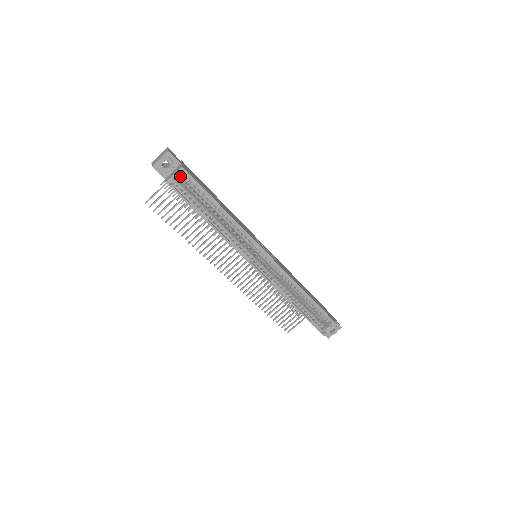
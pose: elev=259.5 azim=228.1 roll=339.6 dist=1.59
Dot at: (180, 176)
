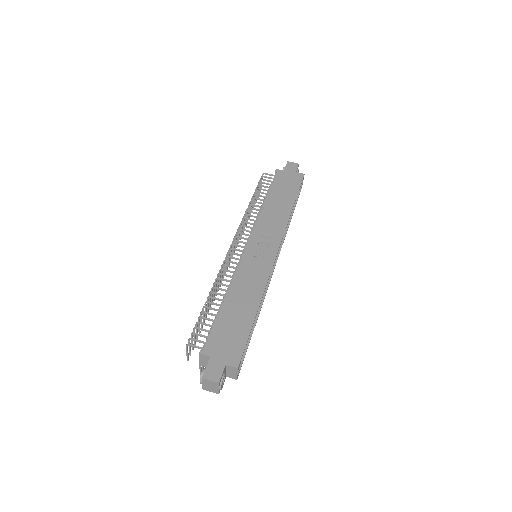
Dot at: occluded
